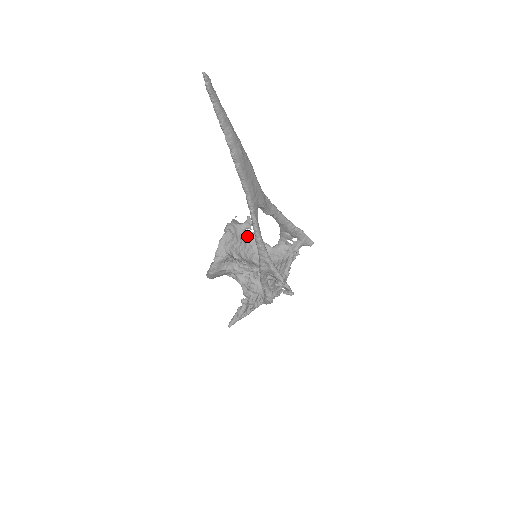
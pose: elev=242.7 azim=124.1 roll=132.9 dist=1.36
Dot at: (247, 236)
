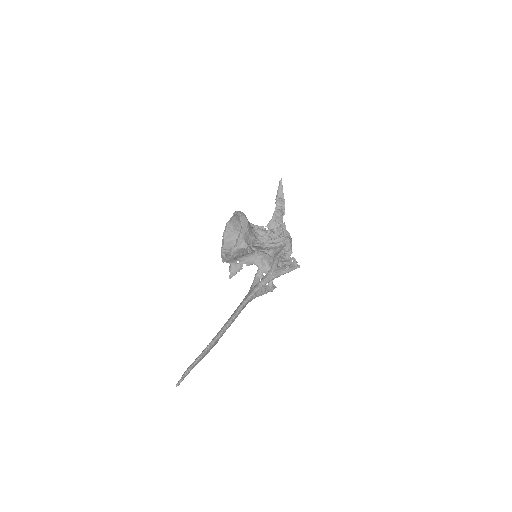
Dot at: occluded
